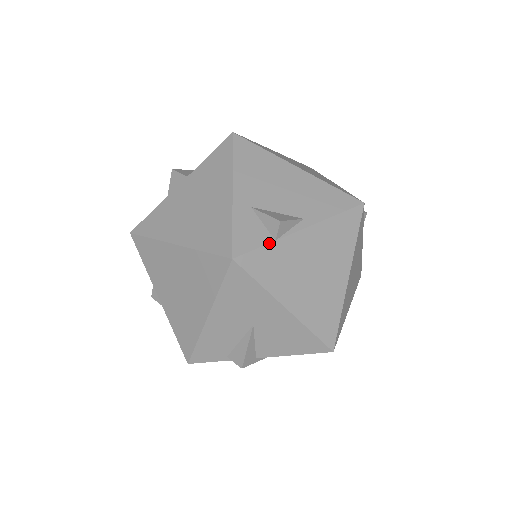
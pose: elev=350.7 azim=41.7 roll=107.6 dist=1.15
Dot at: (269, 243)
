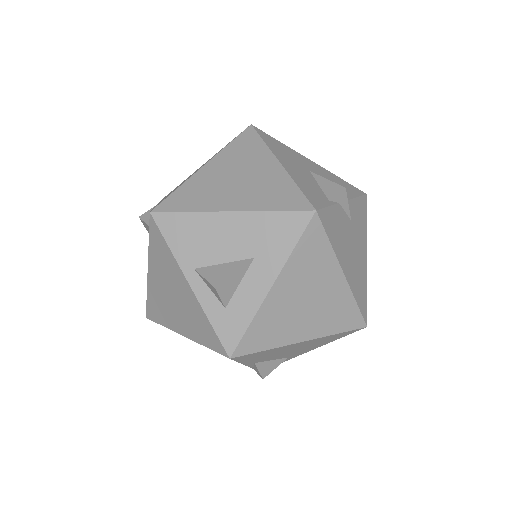
Dot at: occluded
